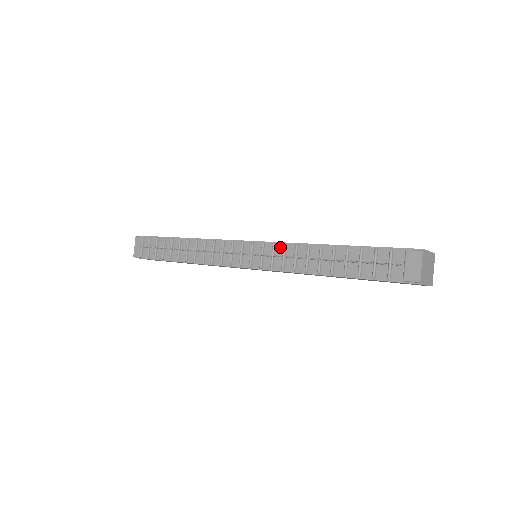
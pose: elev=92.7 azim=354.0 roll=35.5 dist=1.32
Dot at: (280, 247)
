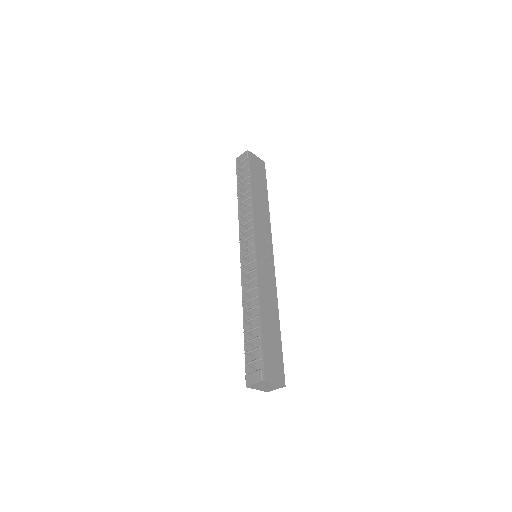
Dot at: (255, 275)
